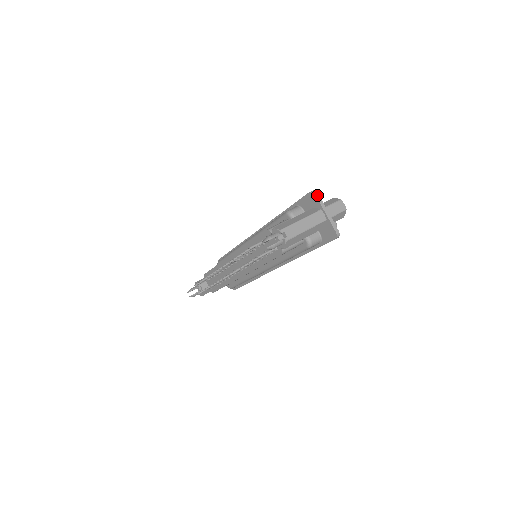
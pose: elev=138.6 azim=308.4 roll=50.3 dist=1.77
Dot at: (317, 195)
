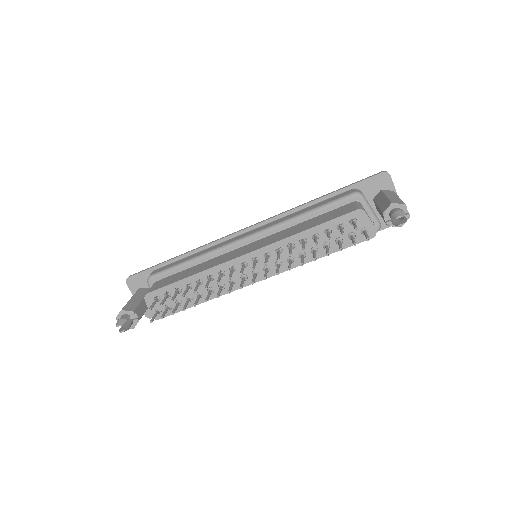
Dot at: (390, 176)
